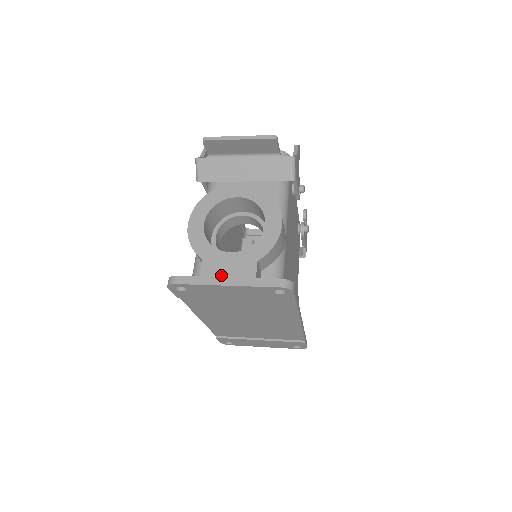
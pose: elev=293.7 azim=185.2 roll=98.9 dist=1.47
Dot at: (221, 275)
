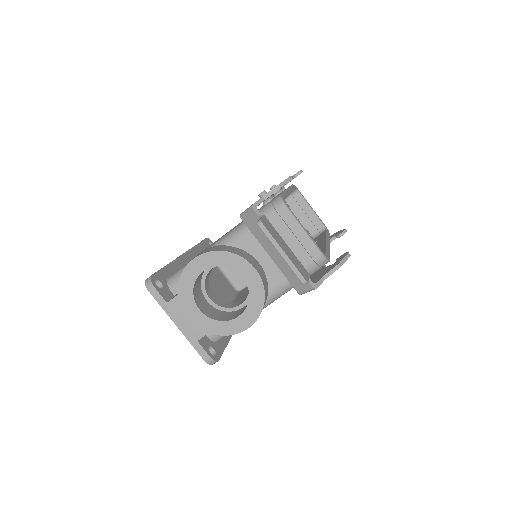
Dot at: (180, 317)
